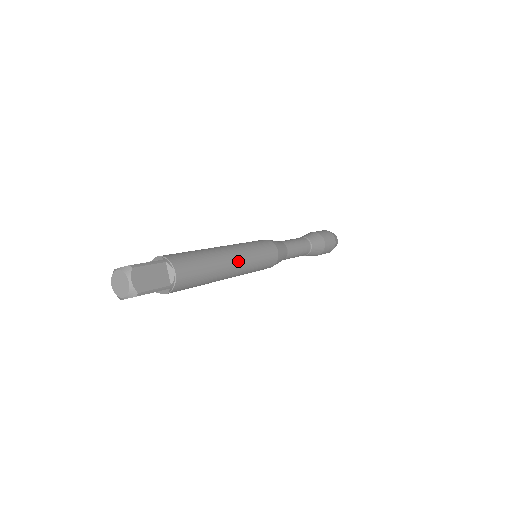
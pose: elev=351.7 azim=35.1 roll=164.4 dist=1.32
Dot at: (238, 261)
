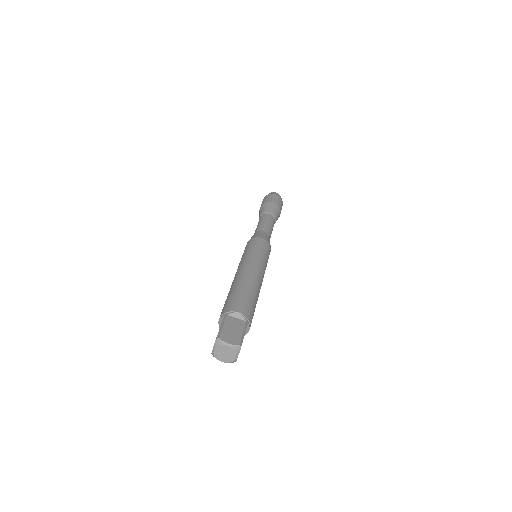
Dot at: occluded
